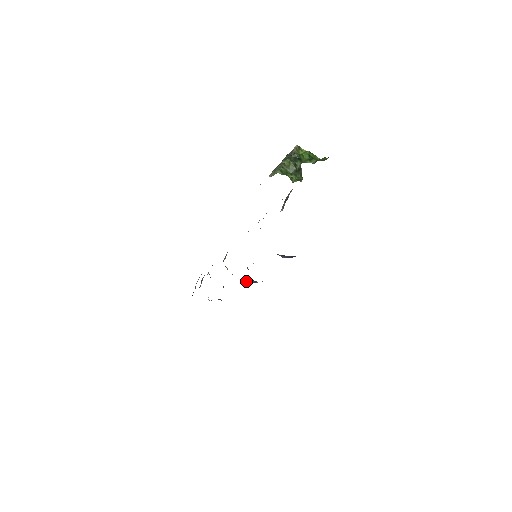
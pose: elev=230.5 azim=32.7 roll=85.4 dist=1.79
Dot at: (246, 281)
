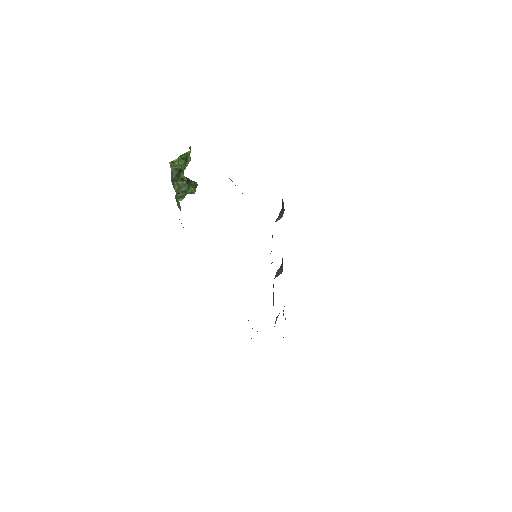
Dot at: (278, 275)
